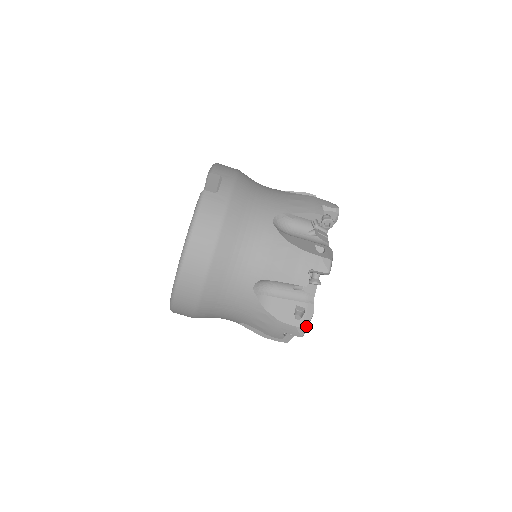
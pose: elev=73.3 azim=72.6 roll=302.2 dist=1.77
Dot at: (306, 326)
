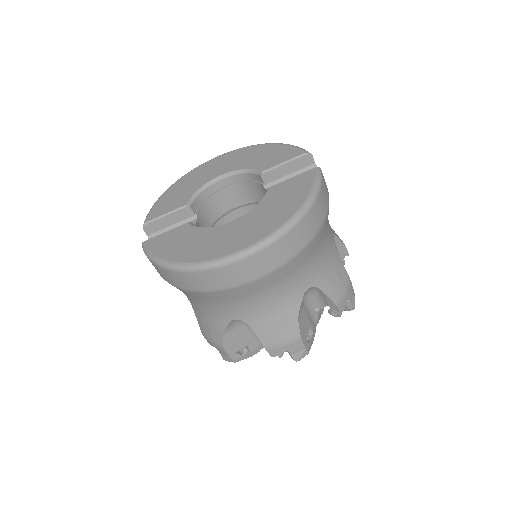
Dot at: occluded
